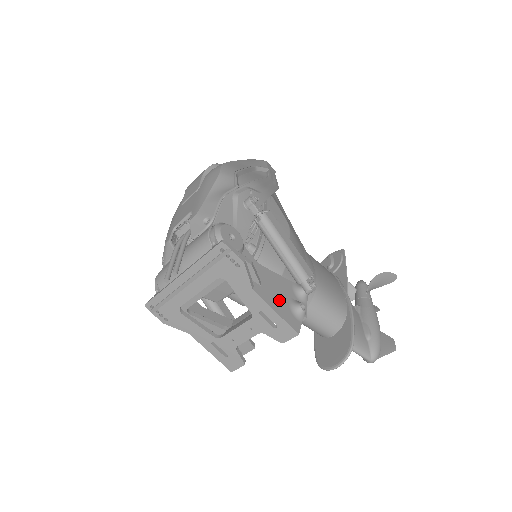
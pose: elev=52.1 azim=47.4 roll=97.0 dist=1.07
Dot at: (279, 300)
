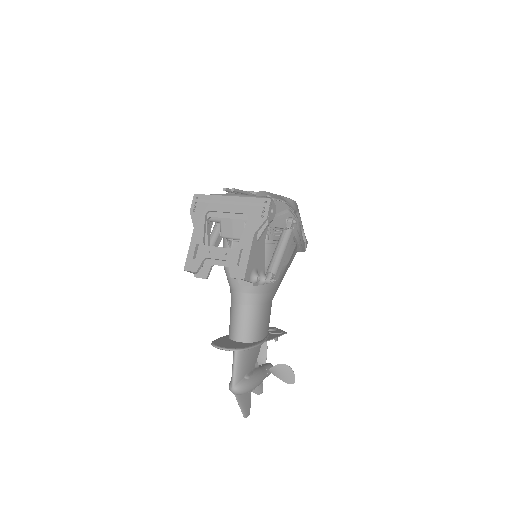
Dot at: (255, 258)
